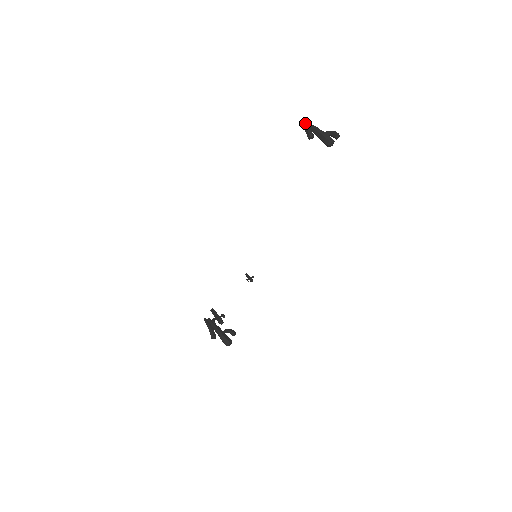
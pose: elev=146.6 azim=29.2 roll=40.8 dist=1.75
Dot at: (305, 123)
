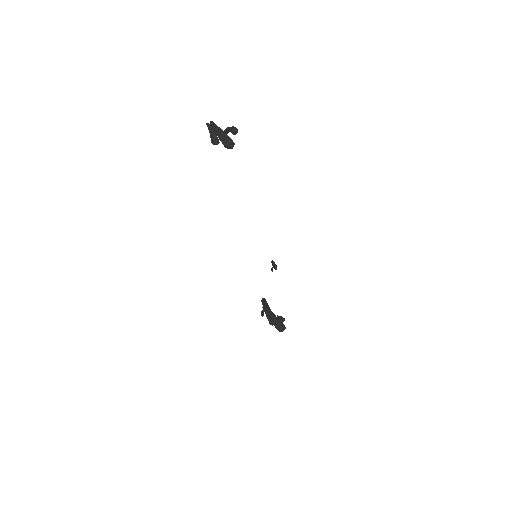
Dot at: (210, 125)
